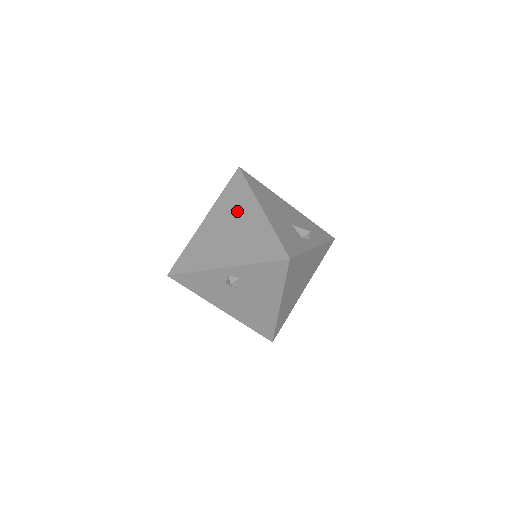
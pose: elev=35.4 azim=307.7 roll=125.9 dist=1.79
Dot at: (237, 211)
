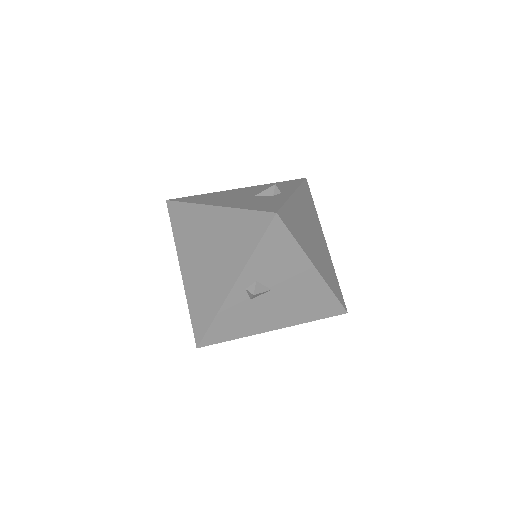
Dot at: (198, 232)
